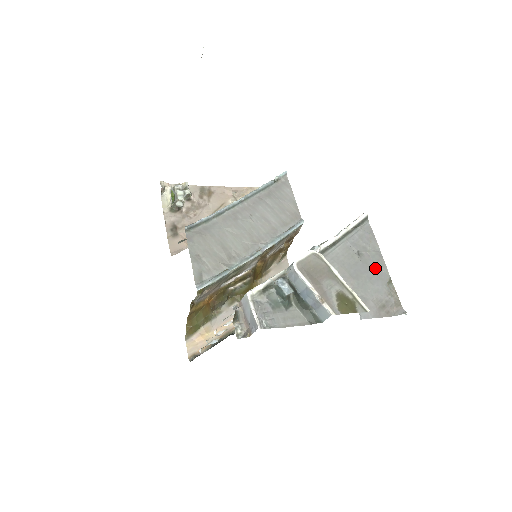
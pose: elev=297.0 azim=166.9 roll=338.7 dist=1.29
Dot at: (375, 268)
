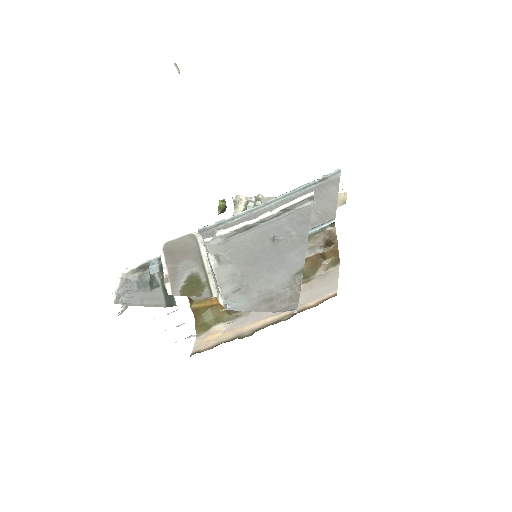
Dot at: (286, 255)
